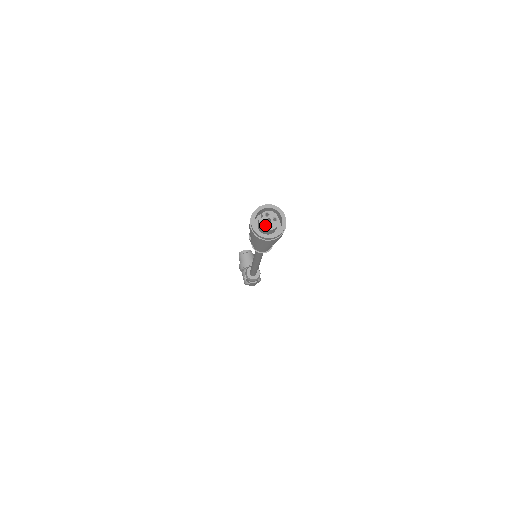
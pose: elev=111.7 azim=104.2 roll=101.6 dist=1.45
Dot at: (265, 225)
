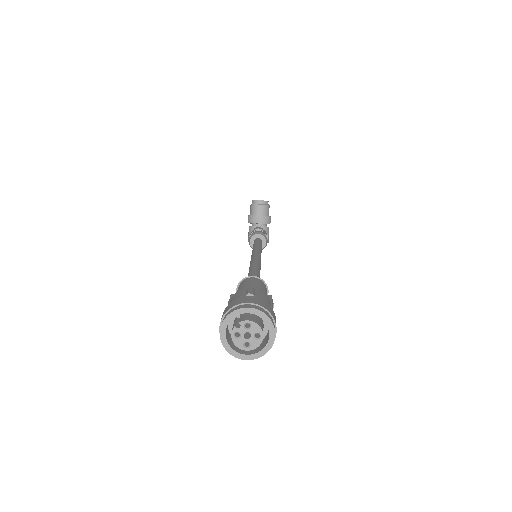
Dot at: (239, 341)
